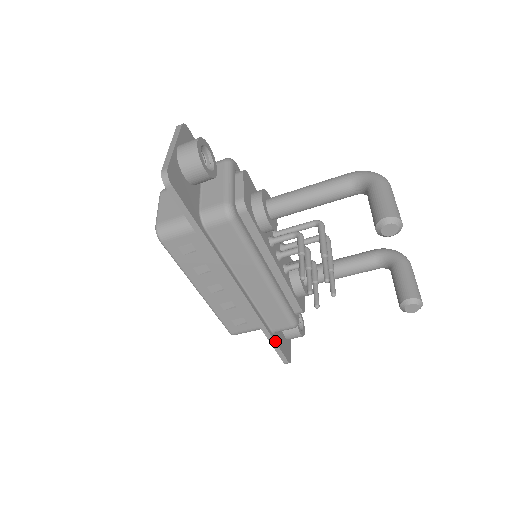
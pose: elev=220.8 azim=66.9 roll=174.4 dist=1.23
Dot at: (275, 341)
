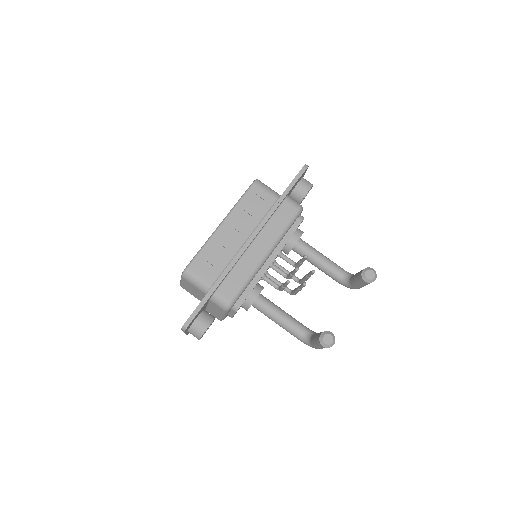
Dot at: occluded
